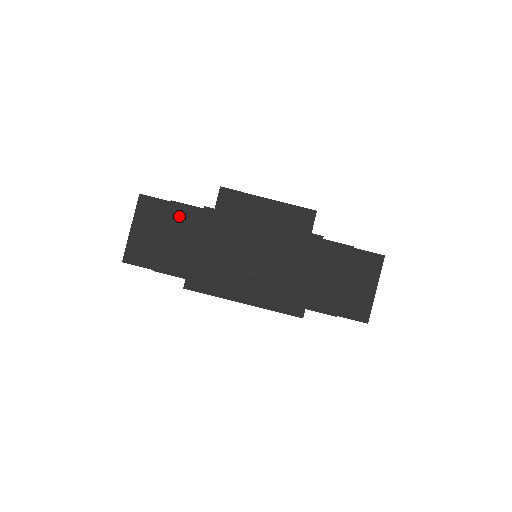
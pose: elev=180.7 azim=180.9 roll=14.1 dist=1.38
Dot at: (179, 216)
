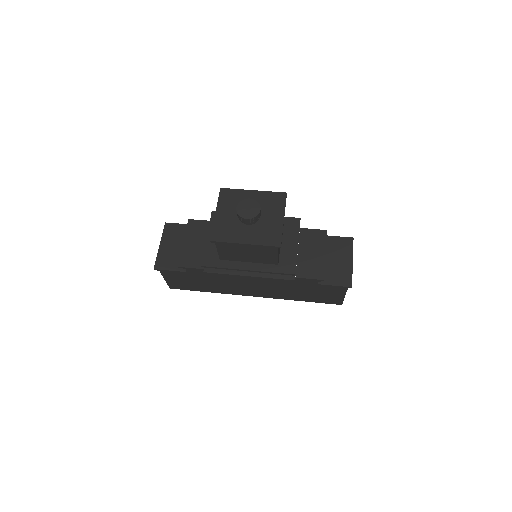
Dot at: (195, 228)
